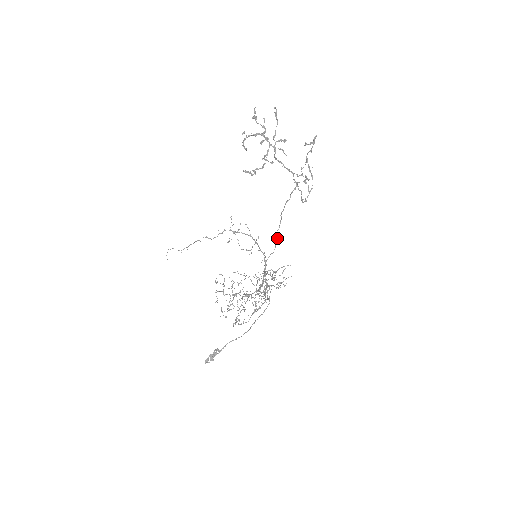
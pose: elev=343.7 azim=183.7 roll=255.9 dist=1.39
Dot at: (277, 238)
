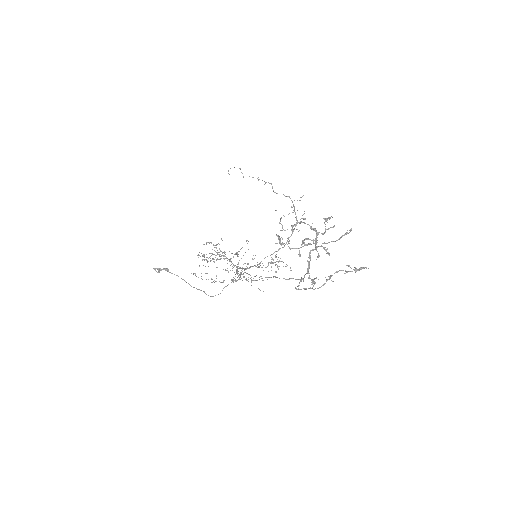
Dot at: (259, 279)
